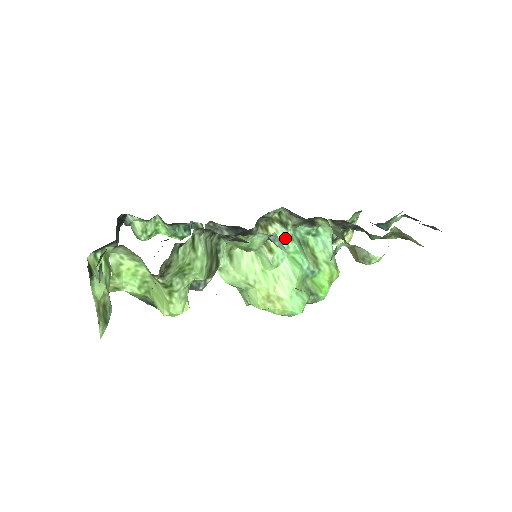
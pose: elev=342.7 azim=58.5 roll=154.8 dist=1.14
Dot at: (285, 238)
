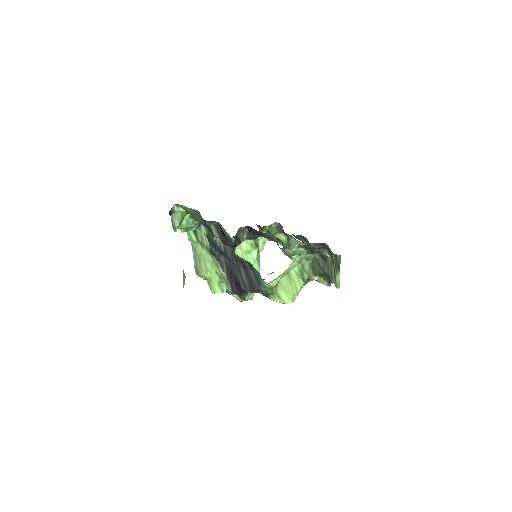
Dot at: (262, 243)
